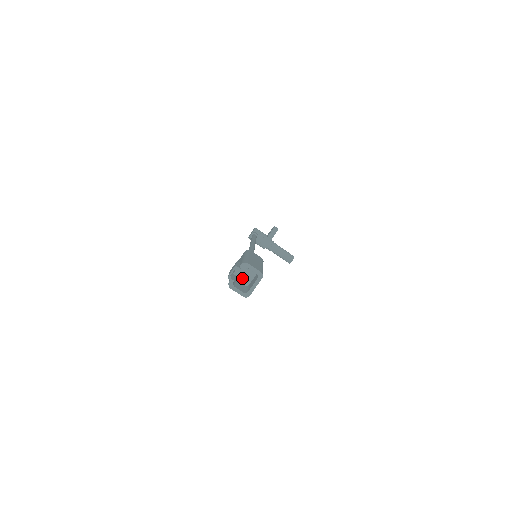
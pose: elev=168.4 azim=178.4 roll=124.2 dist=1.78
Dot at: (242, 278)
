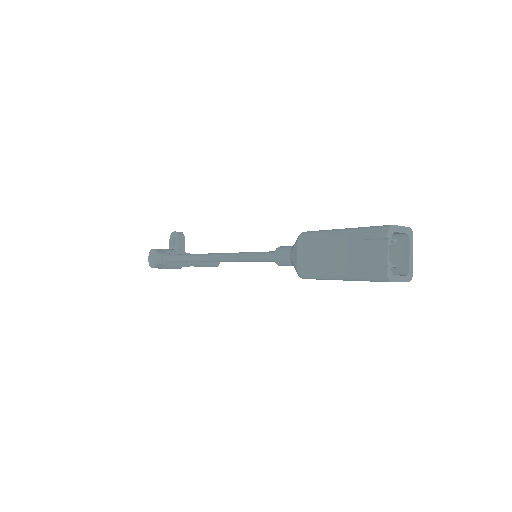
Dot at: occluded
